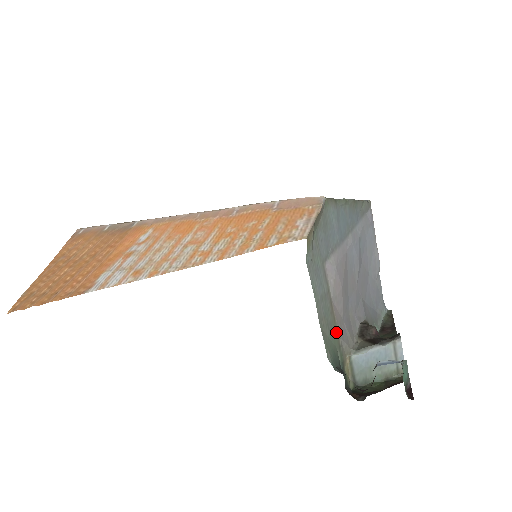
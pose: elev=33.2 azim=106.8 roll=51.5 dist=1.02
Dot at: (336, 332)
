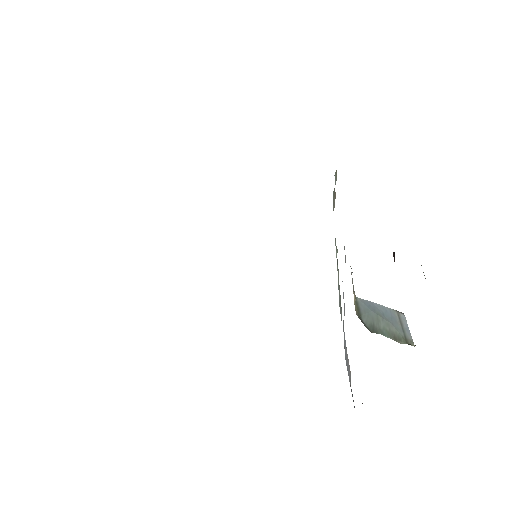
Dot at: occluded
